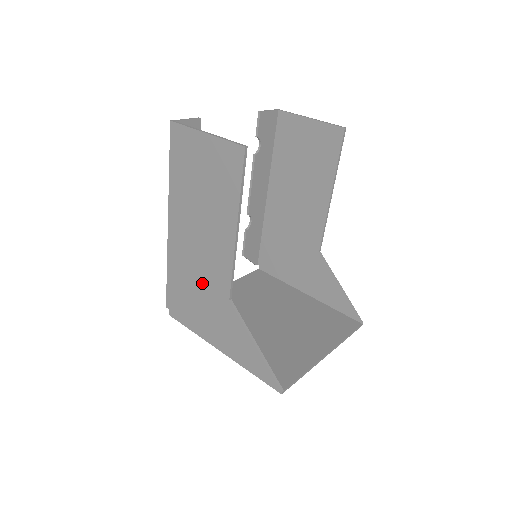
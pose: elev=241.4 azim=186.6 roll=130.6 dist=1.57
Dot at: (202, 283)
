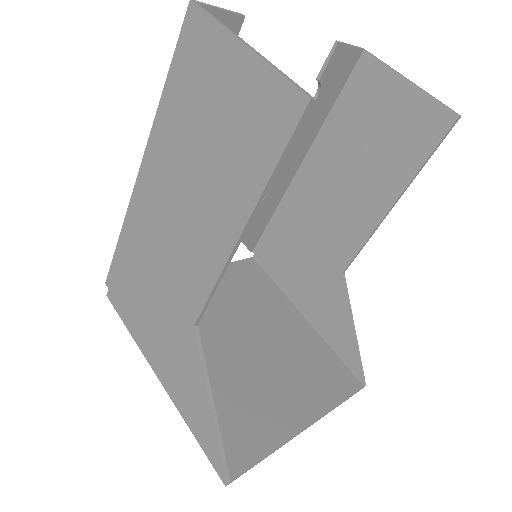
Dot at: (162, 281)
